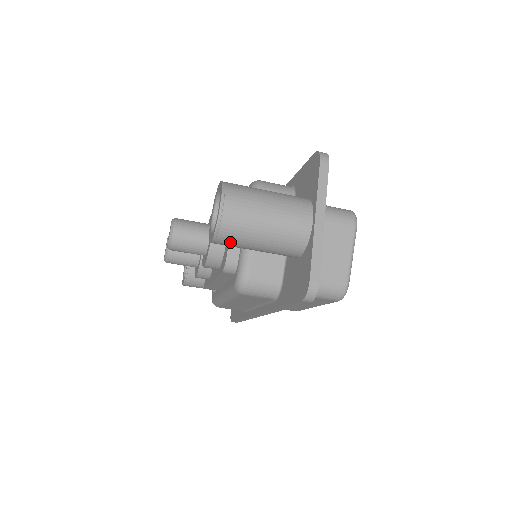
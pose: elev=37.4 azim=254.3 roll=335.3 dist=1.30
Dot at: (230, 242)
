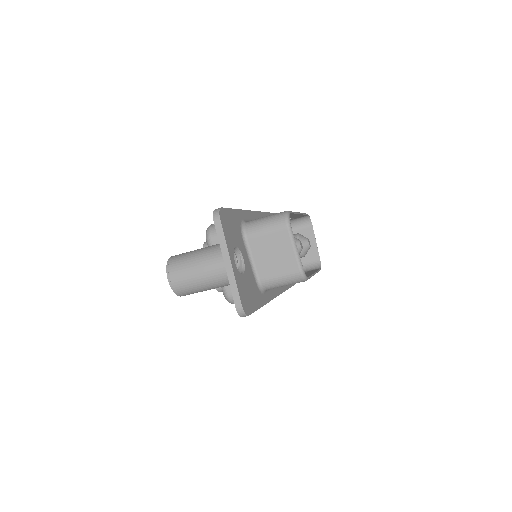
Dot at: occluded
